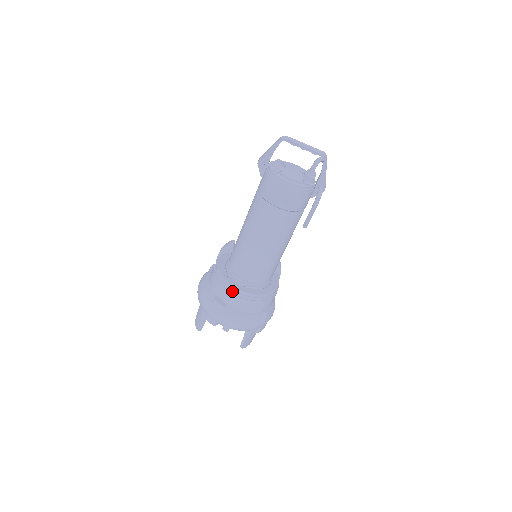
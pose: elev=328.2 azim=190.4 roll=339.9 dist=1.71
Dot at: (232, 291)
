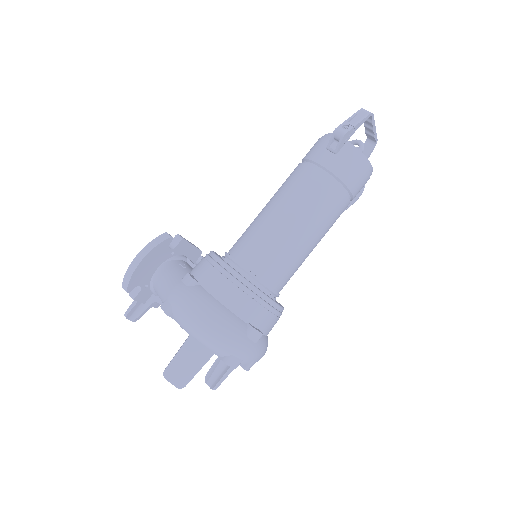
Dot at: (274, 310)
